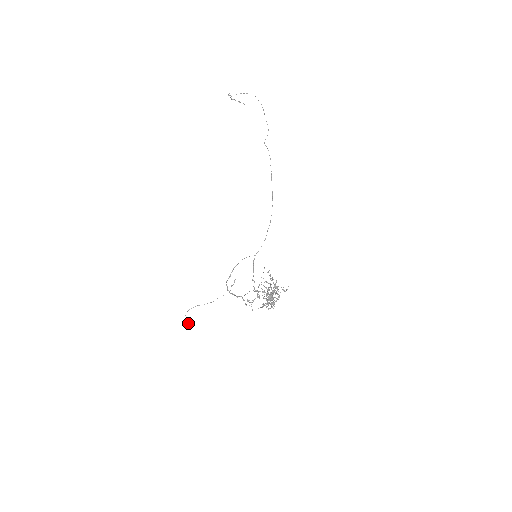
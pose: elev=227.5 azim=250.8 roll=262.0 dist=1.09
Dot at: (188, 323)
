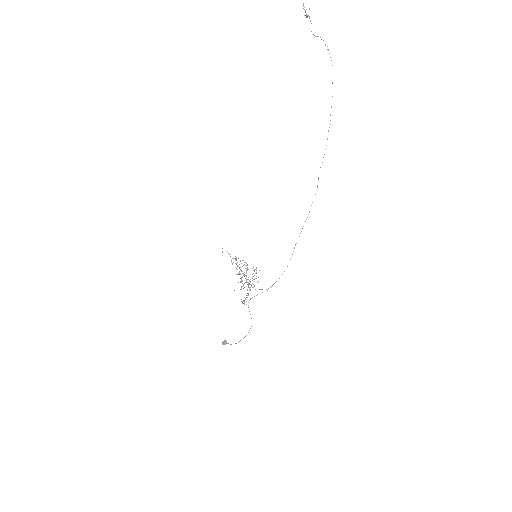
Dot at: occluded
